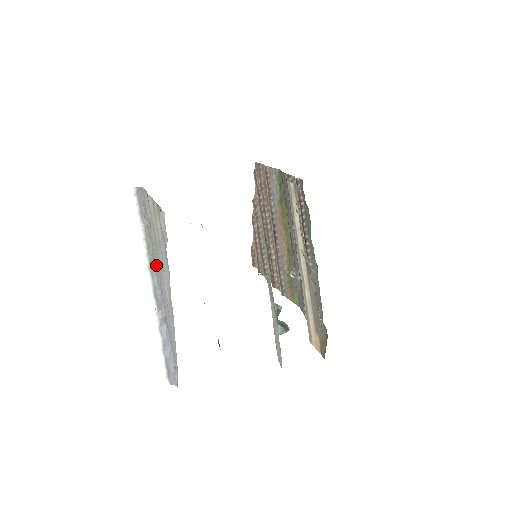
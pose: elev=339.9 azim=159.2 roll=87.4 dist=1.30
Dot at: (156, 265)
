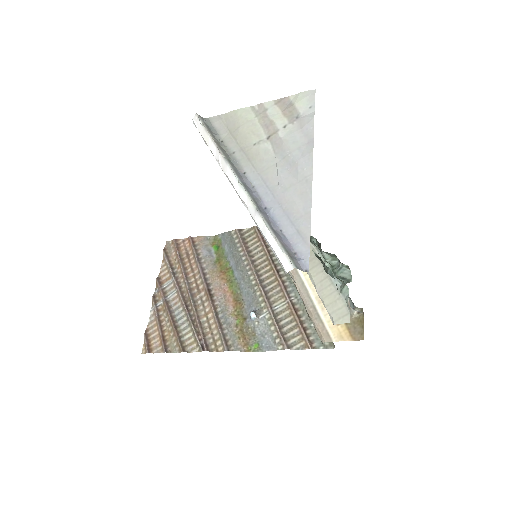
Dot at: (240, 169)
